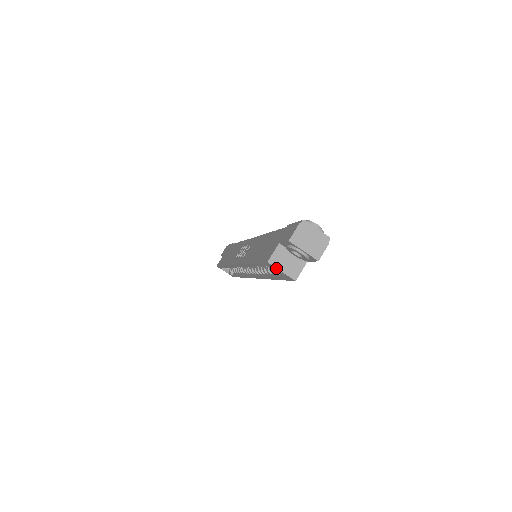
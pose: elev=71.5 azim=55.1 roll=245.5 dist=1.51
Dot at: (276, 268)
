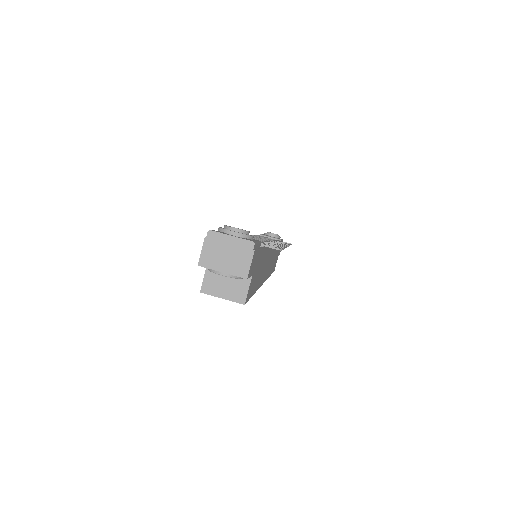
Dot at: (214, 296)
